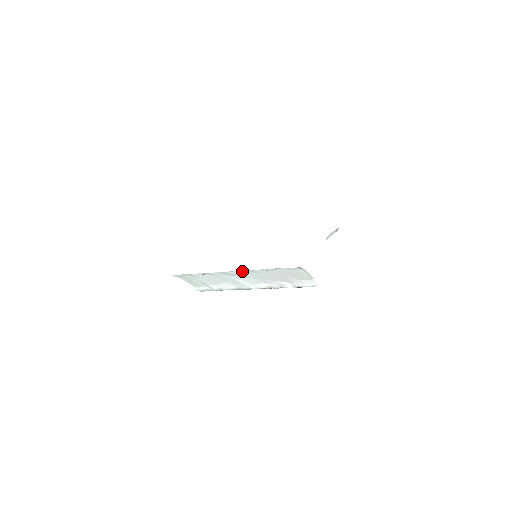
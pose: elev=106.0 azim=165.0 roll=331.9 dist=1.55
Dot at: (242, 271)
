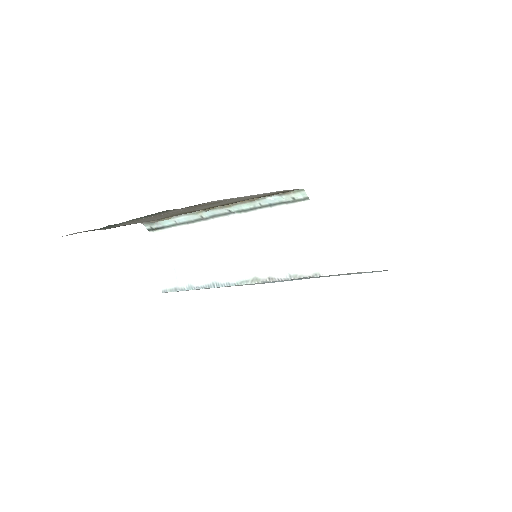
Dot at: (234, 219)
